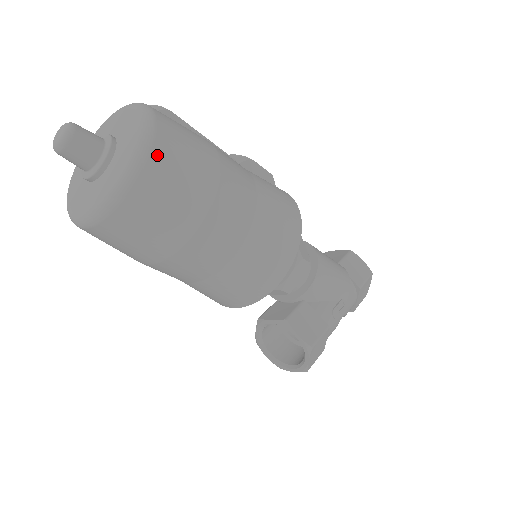
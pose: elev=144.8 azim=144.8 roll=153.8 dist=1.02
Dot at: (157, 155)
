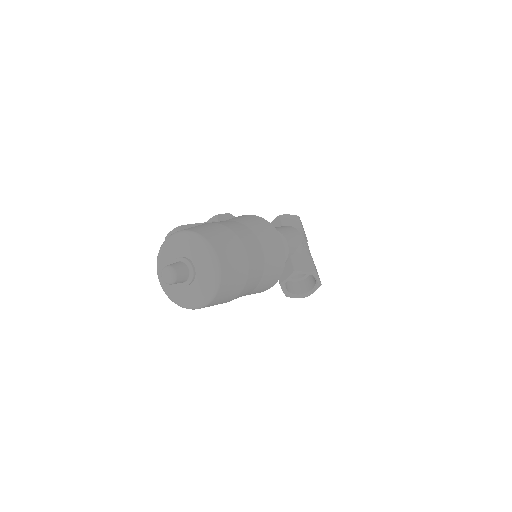
Dot at: (215, 245)
